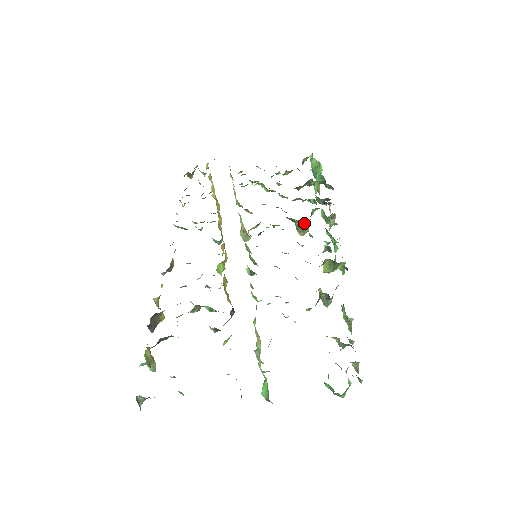
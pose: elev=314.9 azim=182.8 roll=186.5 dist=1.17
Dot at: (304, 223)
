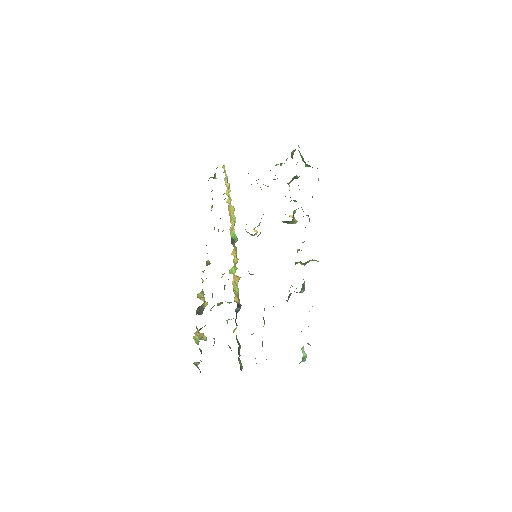
Dot at: (289, 221)
